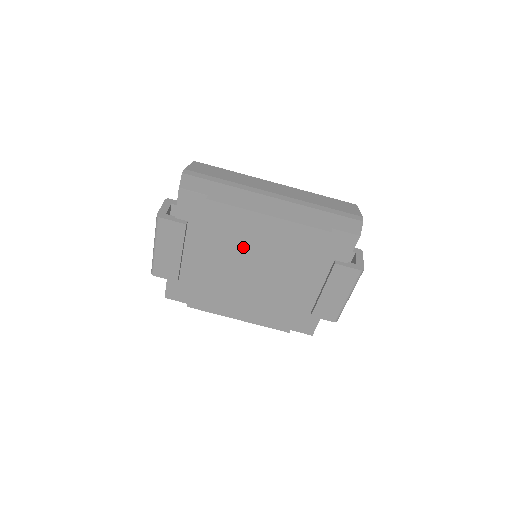
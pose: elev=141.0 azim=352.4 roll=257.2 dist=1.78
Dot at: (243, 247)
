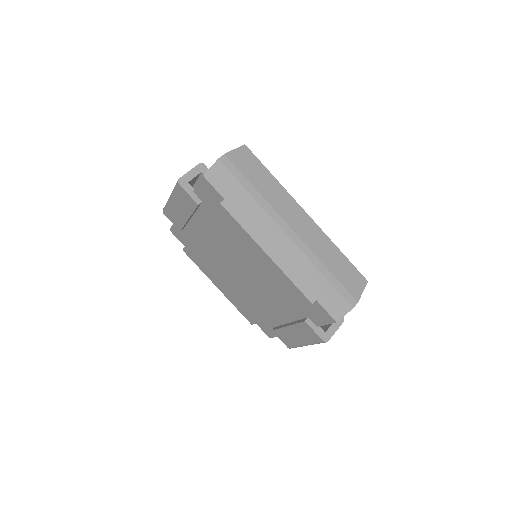
Dot at: (237, 254)
